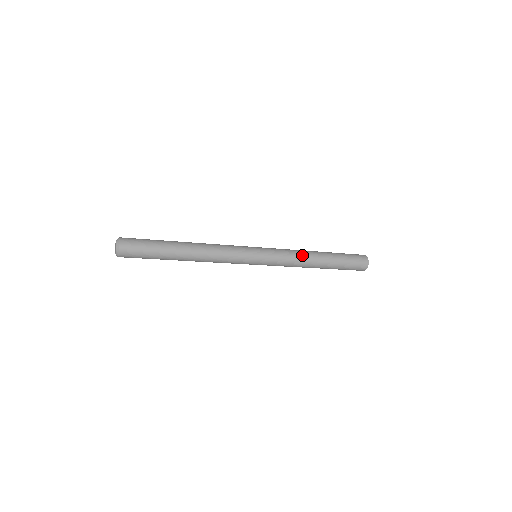
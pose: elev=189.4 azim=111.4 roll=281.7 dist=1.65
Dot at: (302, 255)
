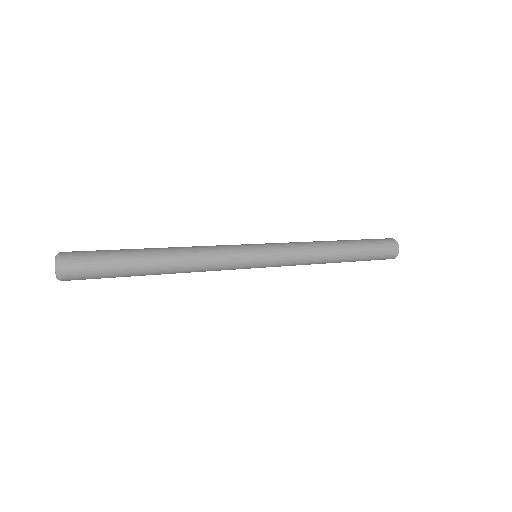
Dot at: (314, 243)
